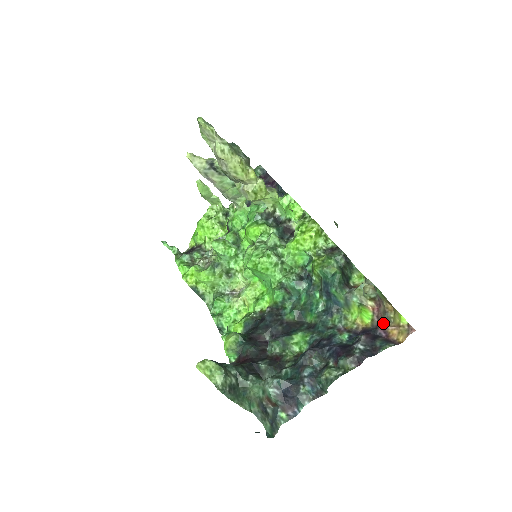
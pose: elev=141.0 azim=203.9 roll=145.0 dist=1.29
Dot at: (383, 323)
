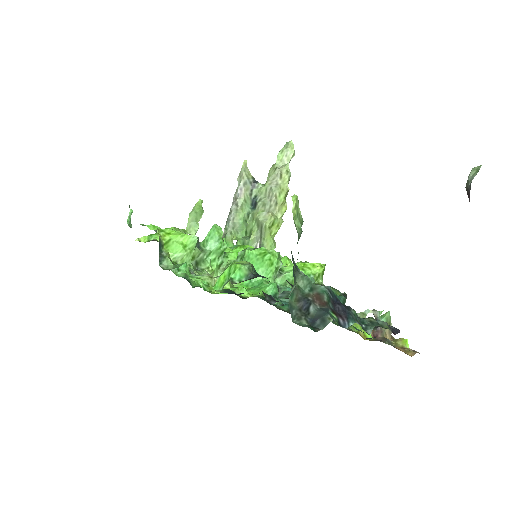
Dot at: (386, 343)
